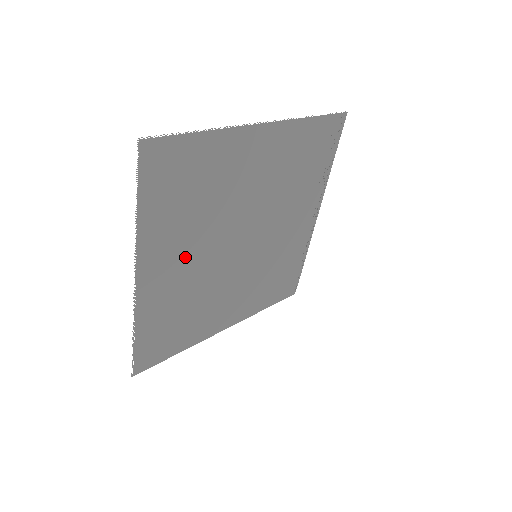
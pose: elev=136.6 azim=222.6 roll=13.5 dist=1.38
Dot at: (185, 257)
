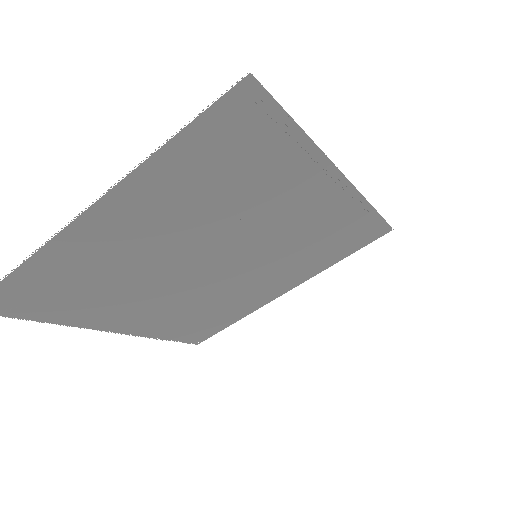
Dot at: (145, 304)
